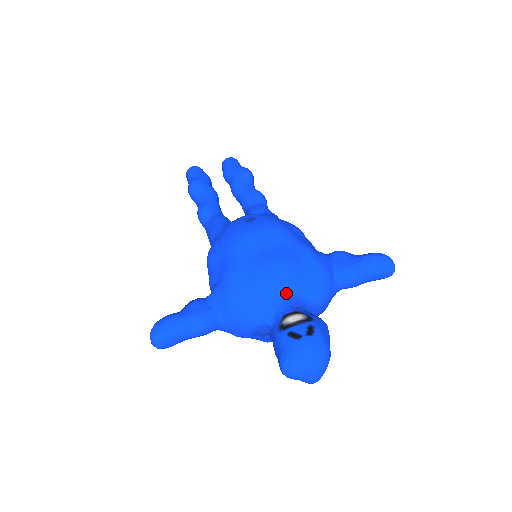
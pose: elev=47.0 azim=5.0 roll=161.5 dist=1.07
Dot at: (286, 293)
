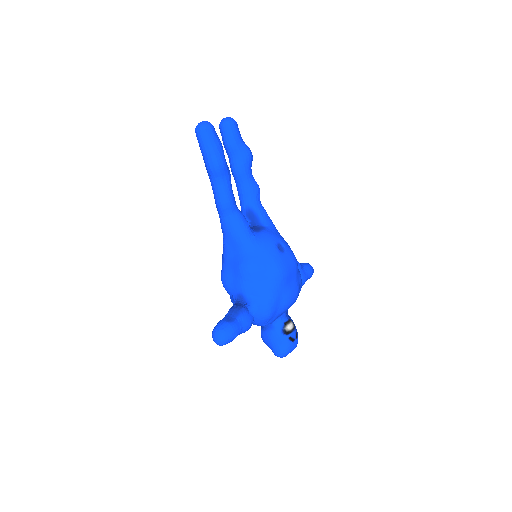
Dot at: occluded
